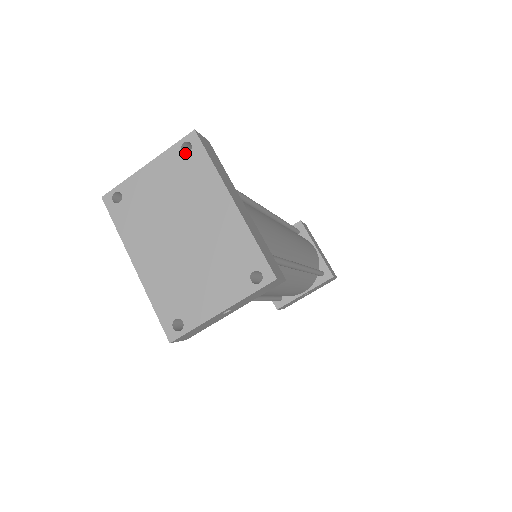
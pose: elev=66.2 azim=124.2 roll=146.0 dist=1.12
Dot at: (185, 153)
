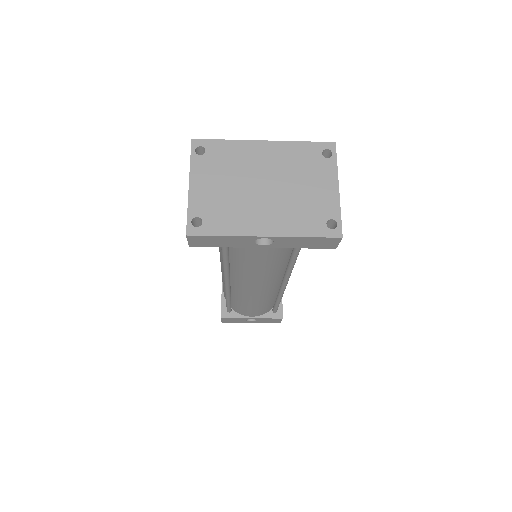
Dot at: (200, 159)
